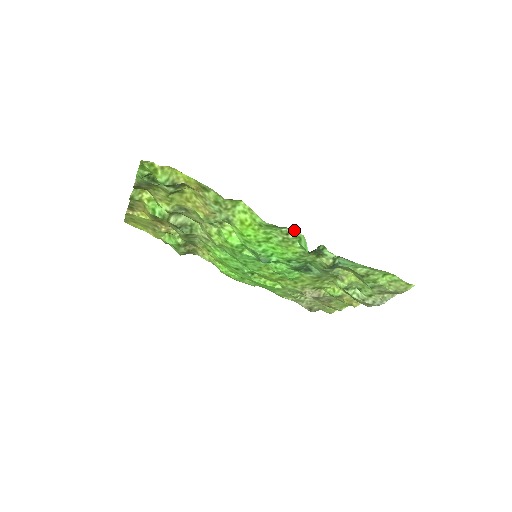
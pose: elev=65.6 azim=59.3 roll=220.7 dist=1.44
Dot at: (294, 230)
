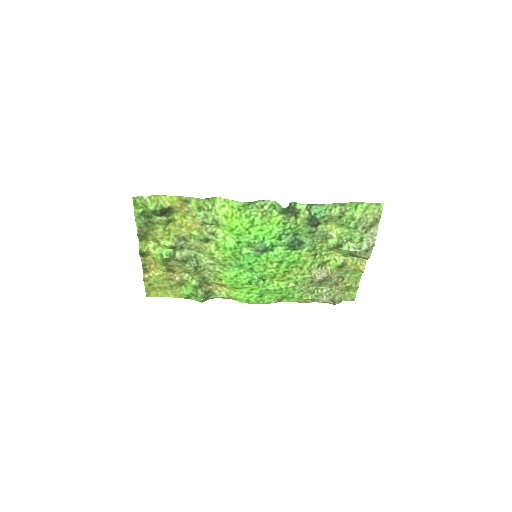
Dot at: (265, 201)
